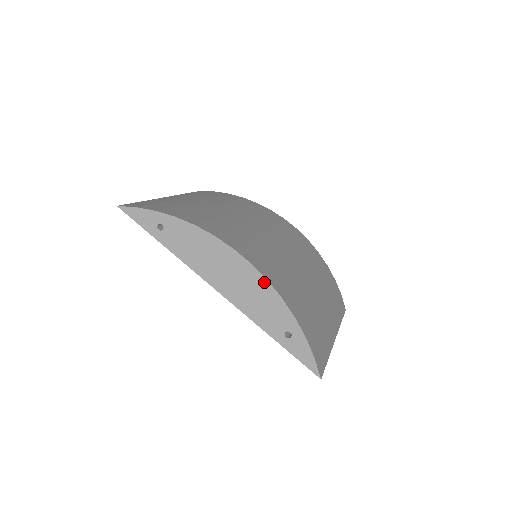
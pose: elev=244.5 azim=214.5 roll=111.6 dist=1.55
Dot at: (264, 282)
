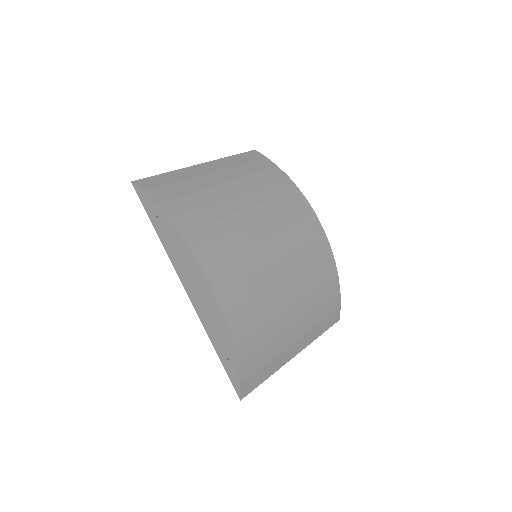
Dot at: (219, 311)
